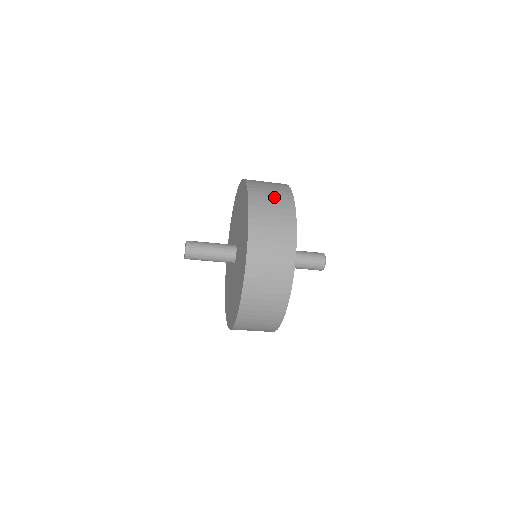
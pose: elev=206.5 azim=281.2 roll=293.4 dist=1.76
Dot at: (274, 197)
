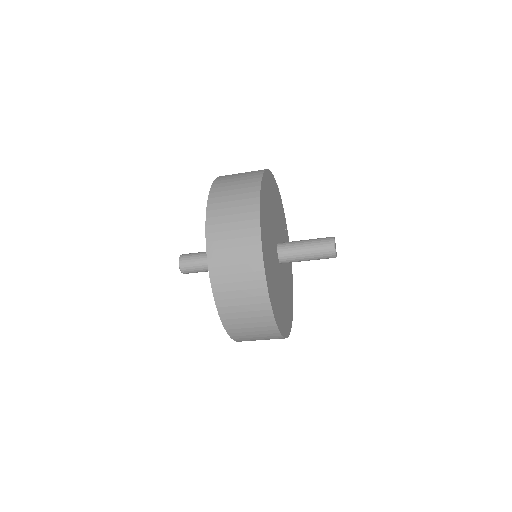
Dot at: (239, 183)
